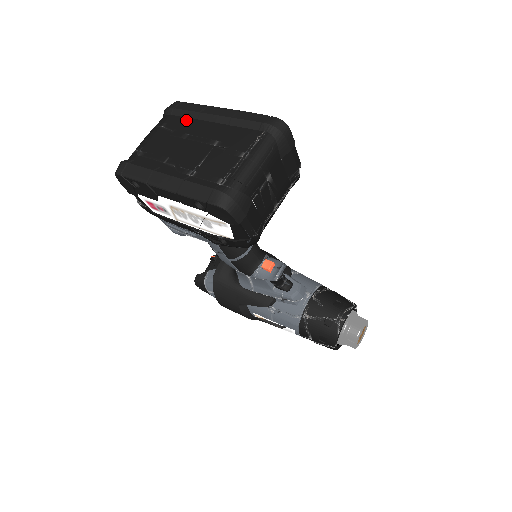
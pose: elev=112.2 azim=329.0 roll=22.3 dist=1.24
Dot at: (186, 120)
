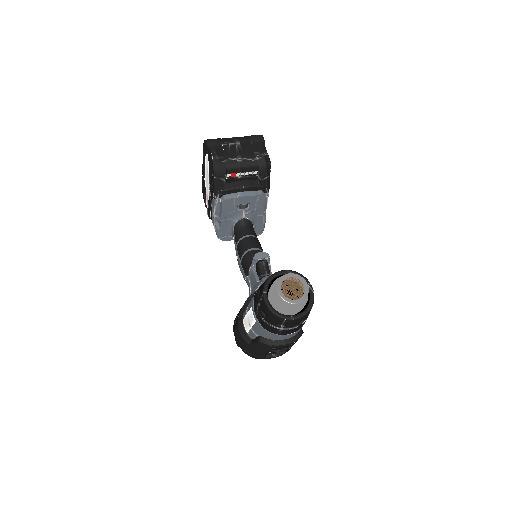
Dot at: occluded
